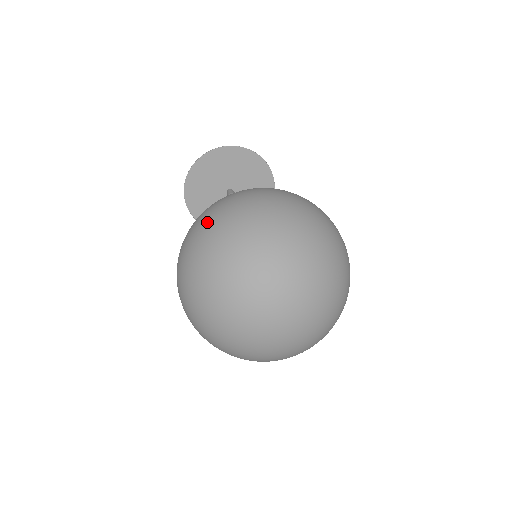
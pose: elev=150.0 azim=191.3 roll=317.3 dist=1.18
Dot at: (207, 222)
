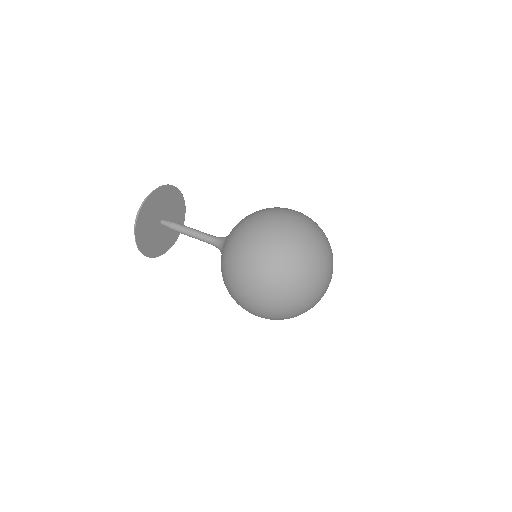
Dot at: (253, 292)
